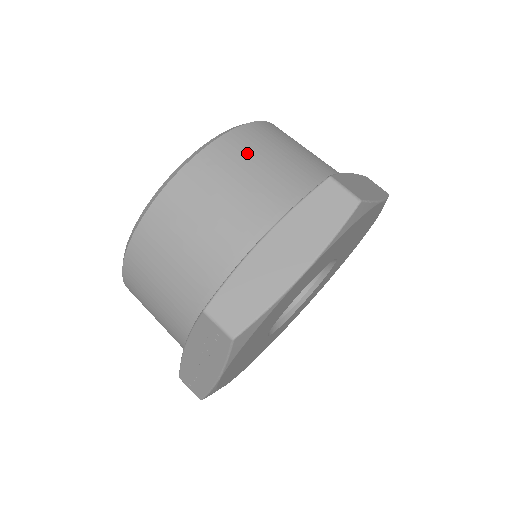
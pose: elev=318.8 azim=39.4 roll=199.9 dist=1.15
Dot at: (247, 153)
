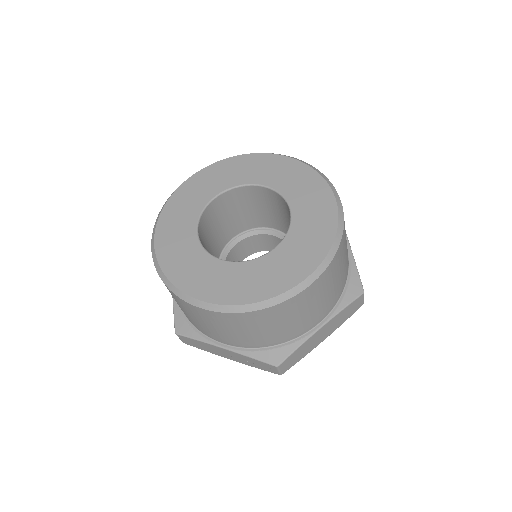
Dot at: (339, 266)
